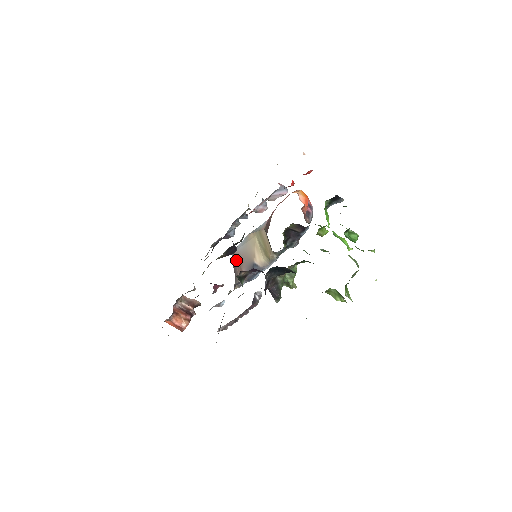
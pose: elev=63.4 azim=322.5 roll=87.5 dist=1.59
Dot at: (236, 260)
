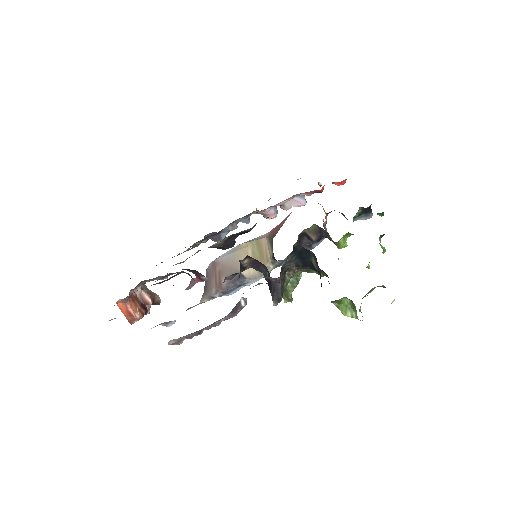
Dot at: (215, 269)
